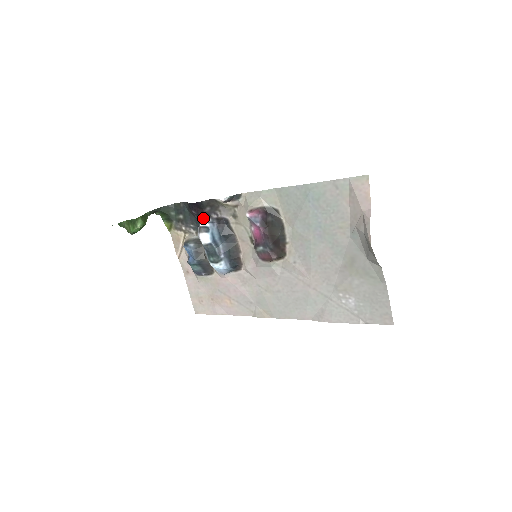
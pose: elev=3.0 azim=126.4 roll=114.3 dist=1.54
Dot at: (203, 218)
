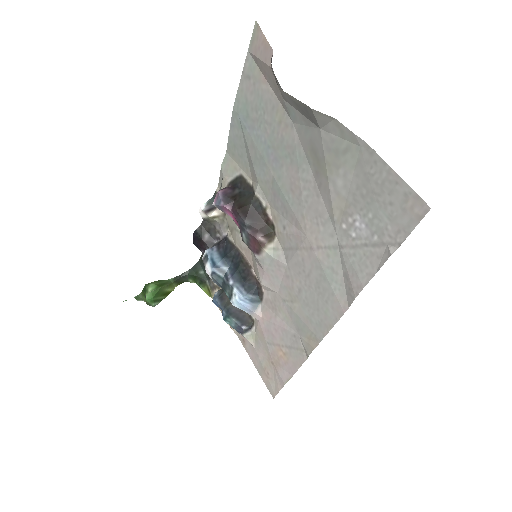
Dot at: occluded
